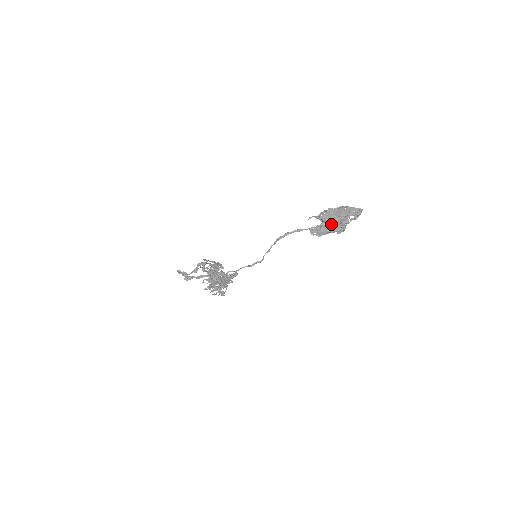
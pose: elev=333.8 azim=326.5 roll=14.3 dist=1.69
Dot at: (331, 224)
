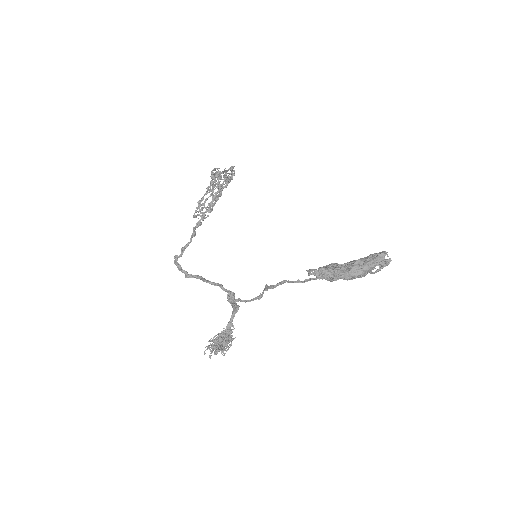
Dot at: occluded
